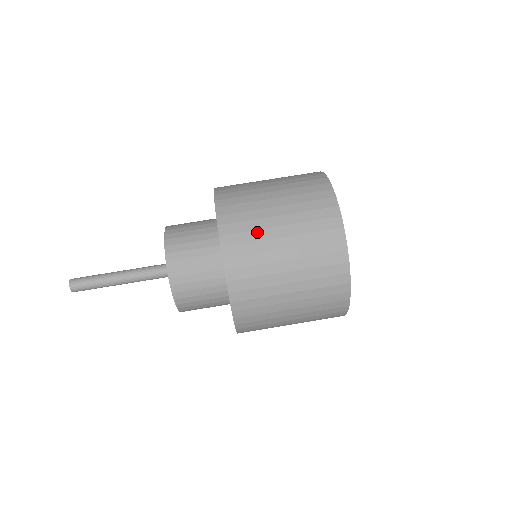
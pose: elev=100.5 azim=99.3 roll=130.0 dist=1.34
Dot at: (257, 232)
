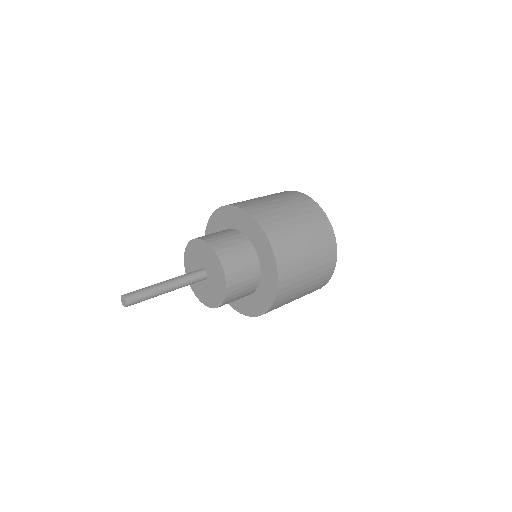
Dot at: occluded
